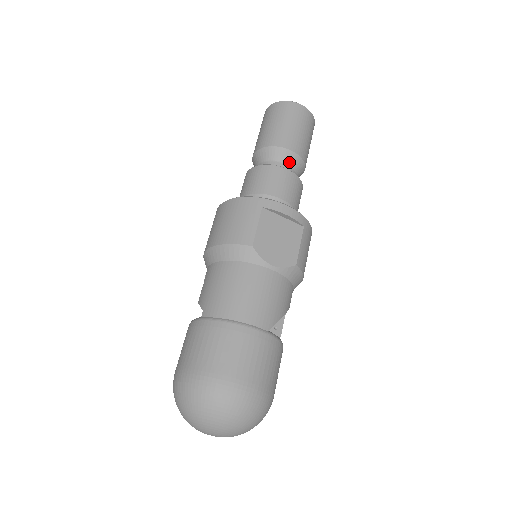
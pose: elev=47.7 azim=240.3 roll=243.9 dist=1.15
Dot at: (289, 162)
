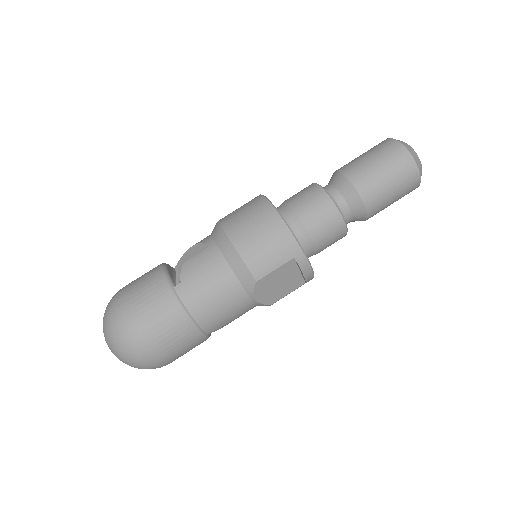
Dot at: (355, 216)
